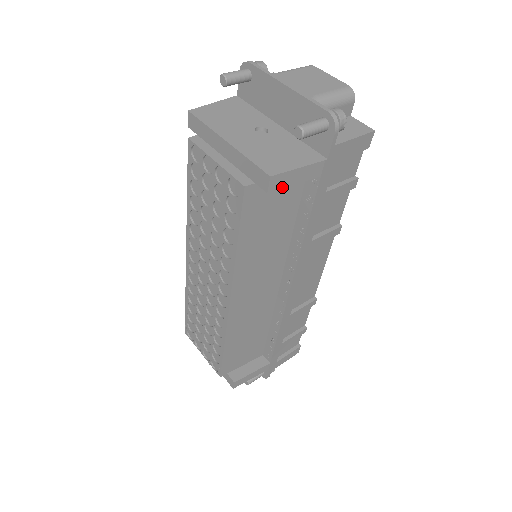
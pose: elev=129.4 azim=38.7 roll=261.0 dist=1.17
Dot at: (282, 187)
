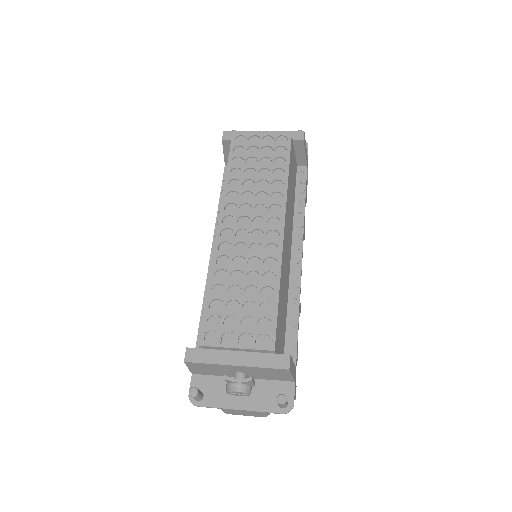
Dot at: (304, 146)
